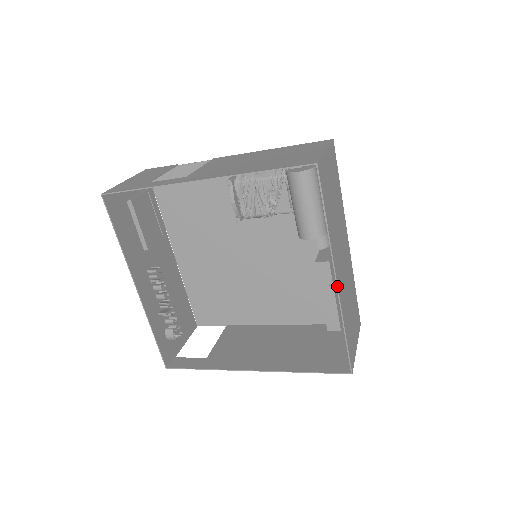
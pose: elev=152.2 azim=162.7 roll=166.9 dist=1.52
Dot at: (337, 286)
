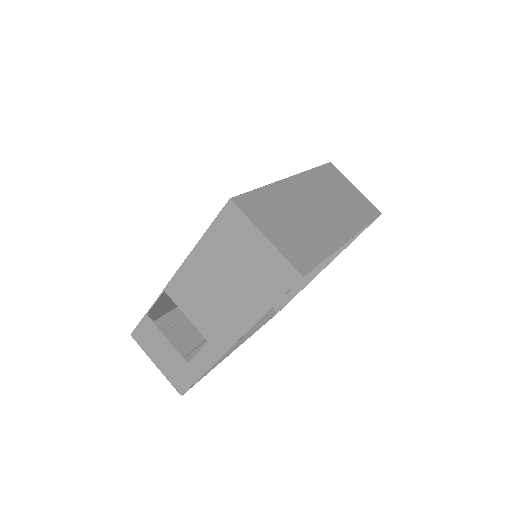
Dot at: (352, 237)
